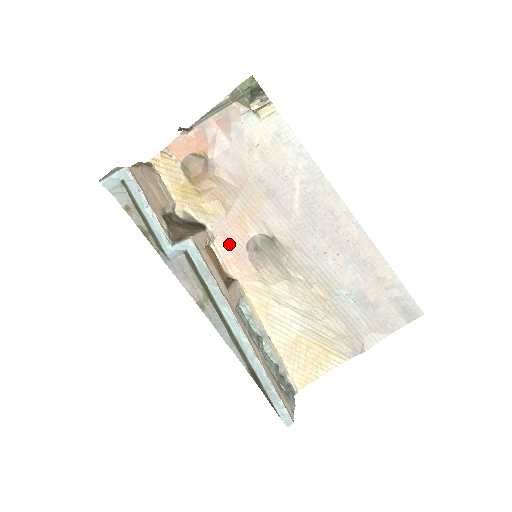
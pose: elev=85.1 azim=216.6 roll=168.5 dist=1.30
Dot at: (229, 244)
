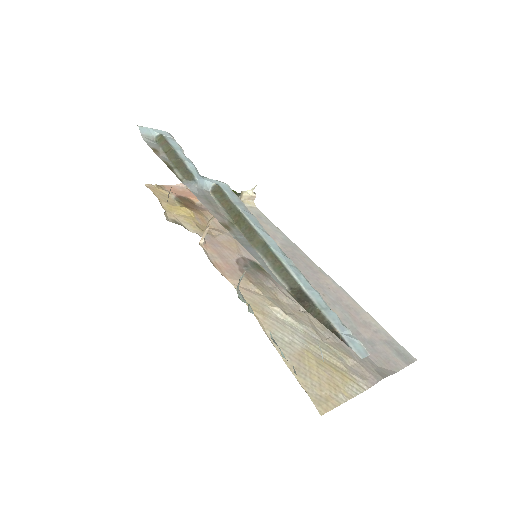
Dot at: (218, 253)
